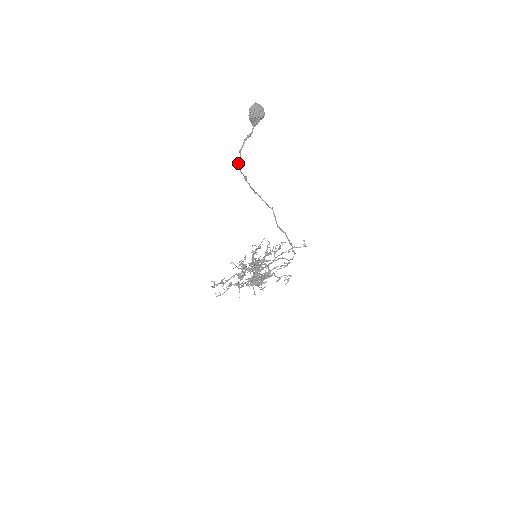
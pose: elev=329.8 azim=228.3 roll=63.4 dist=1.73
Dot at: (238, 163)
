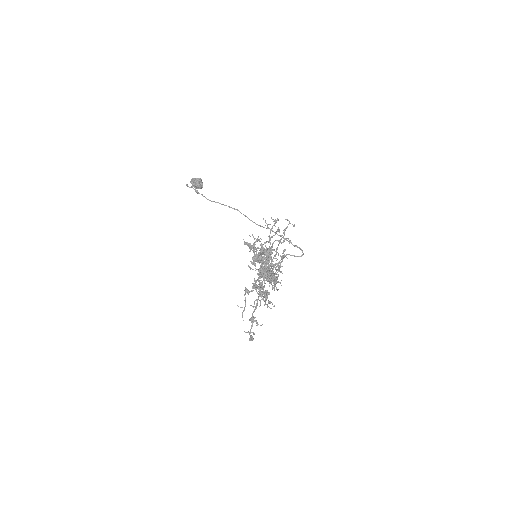
Dot at: occluded
